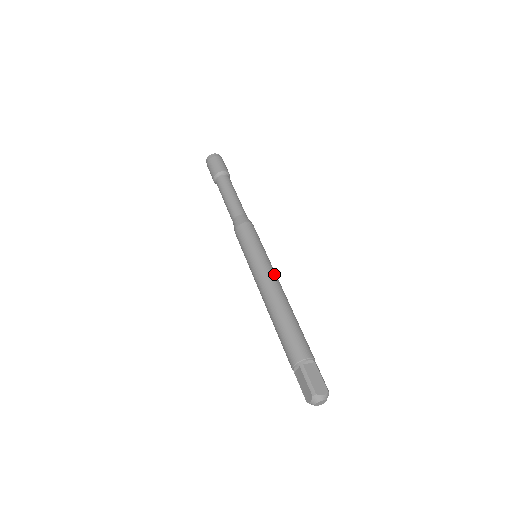
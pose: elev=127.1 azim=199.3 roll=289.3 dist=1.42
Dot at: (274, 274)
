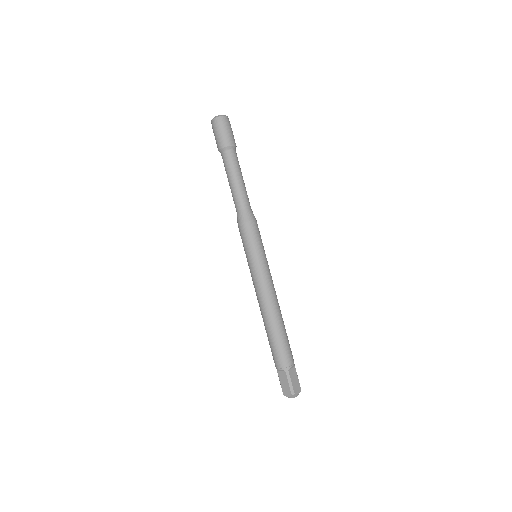
Dot at: (272, 282)
